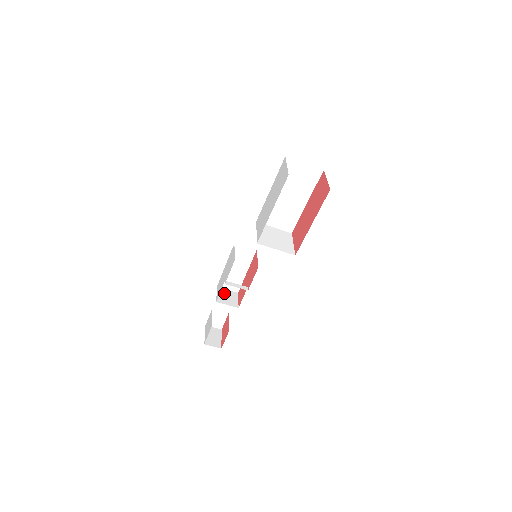
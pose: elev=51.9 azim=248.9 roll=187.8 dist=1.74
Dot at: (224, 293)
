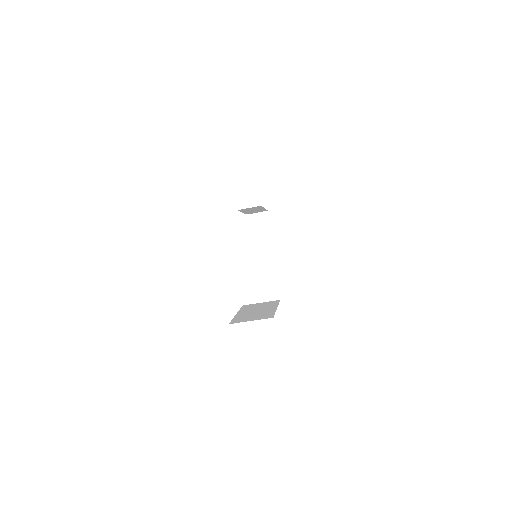
Dot at: (255, 221)
